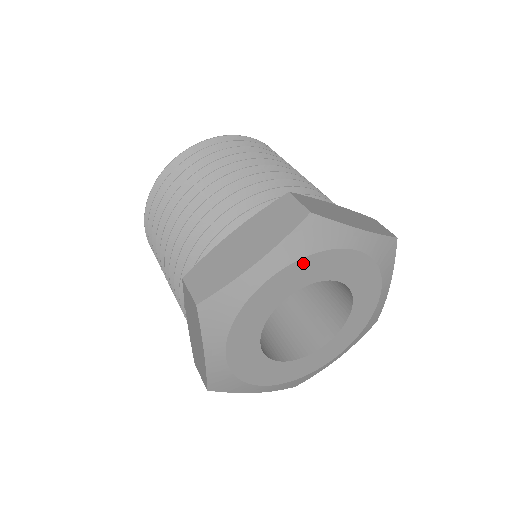
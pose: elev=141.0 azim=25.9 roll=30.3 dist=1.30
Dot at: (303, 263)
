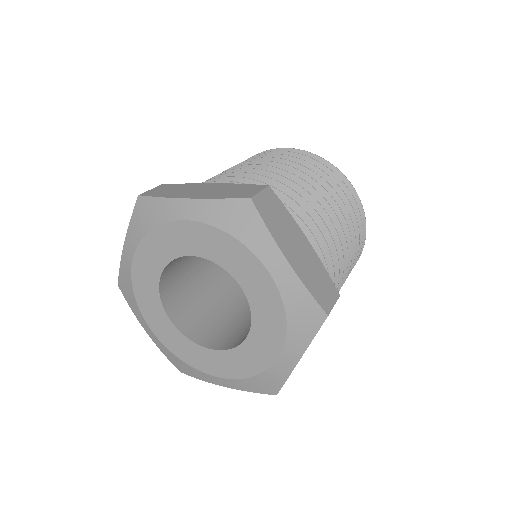
Dot at: (218, 234)
